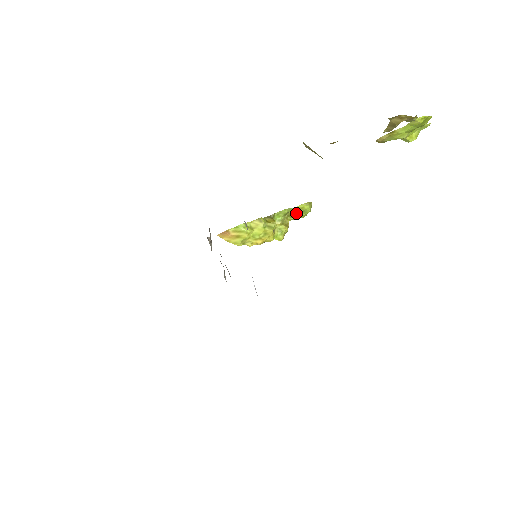
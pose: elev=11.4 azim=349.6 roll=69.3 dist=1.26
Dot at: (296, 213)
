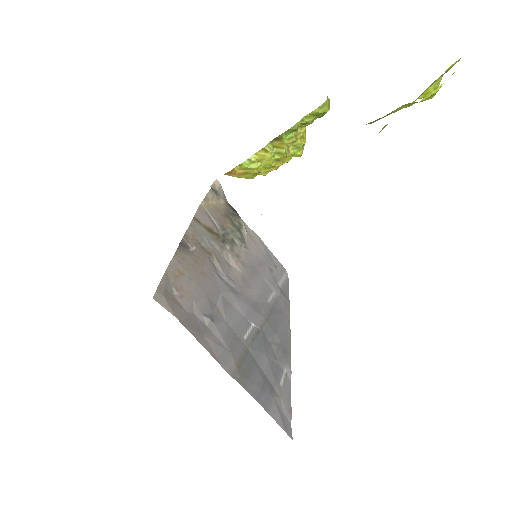
Dot at: (310, 121)
